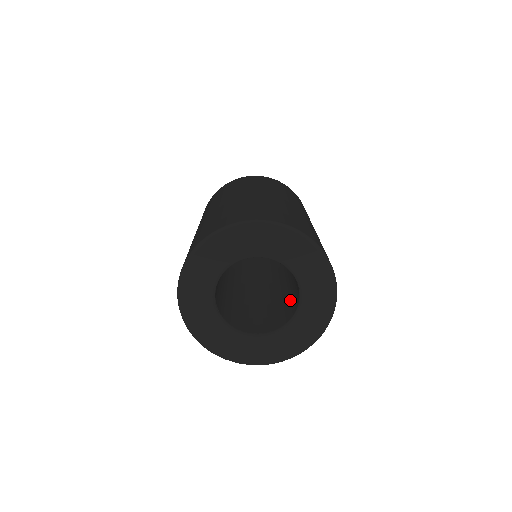
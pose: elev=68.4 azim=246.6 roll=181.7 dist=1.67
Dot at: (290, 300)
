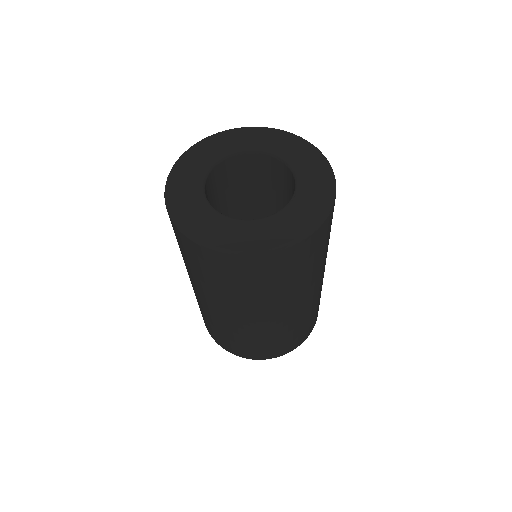
Dot at: occluded
